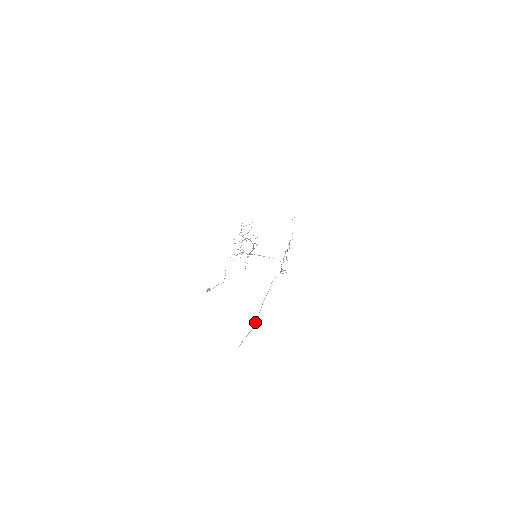
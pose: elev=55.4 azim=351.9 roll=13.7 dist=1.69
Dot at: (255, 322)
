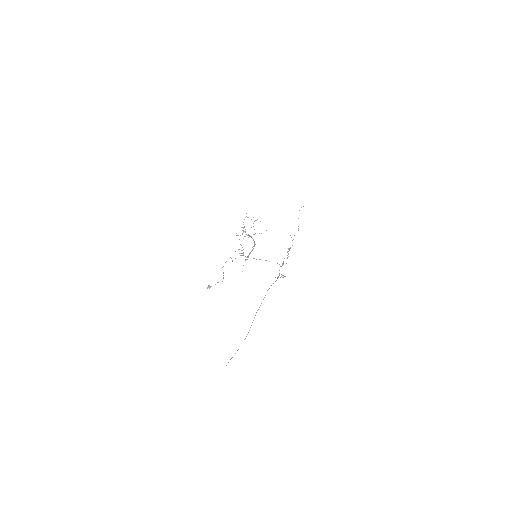
Dot at: occluded
